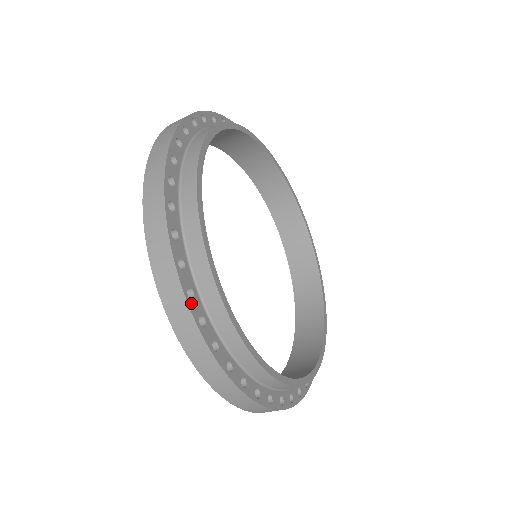
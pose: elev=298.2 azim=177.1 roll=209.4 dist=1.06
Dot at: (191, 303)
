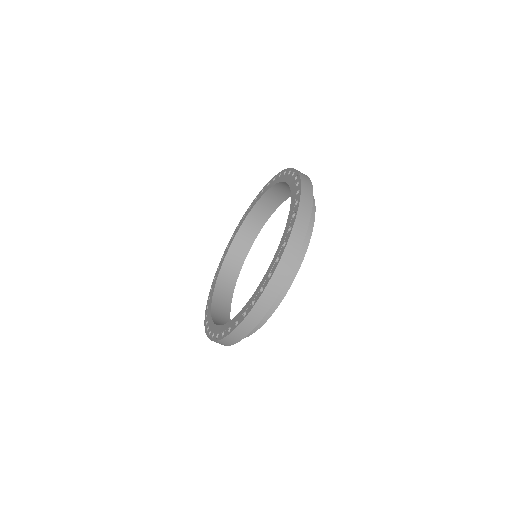
Dot at: (247, 333)
